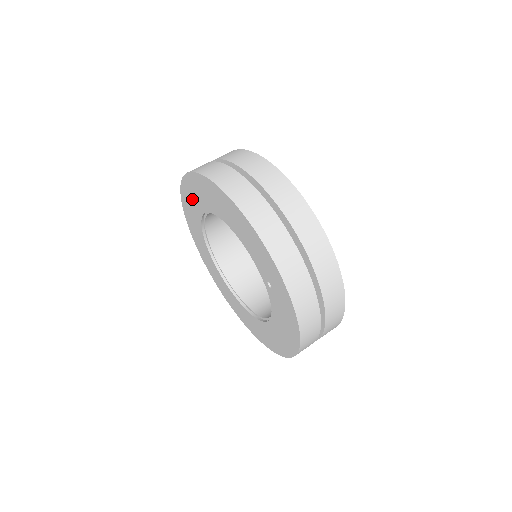
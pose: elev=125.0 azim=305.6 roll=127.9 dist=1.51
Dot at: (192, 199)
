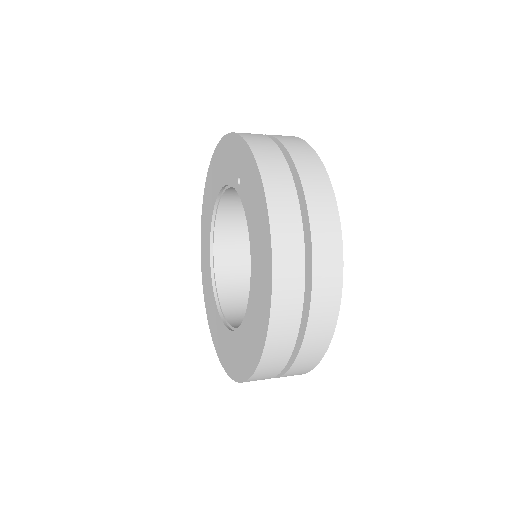
Dot at: (205, 246)
